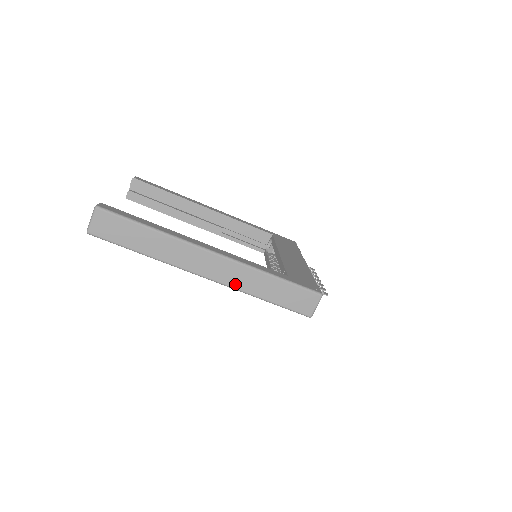
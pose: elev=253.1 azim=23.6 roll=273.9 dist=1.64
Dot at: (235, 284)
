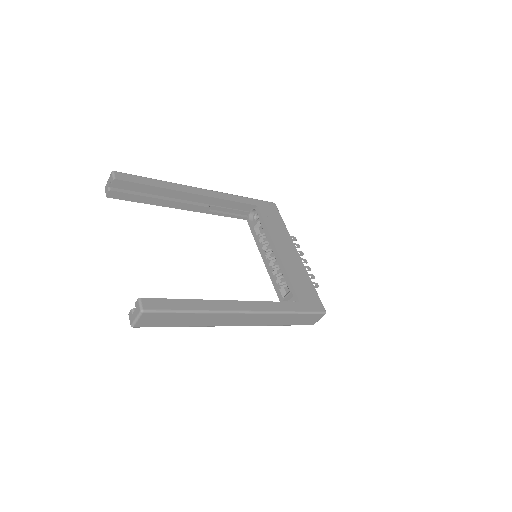
Dot at: (260, 324)
